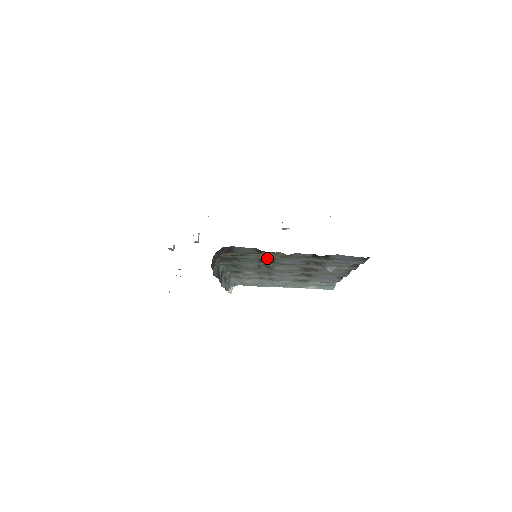
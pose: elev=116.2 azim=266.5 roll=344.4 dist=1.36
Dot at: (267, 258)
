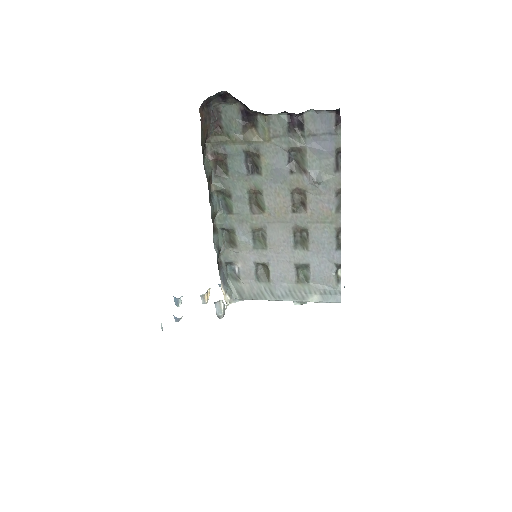
Dot at: (252, 149)
